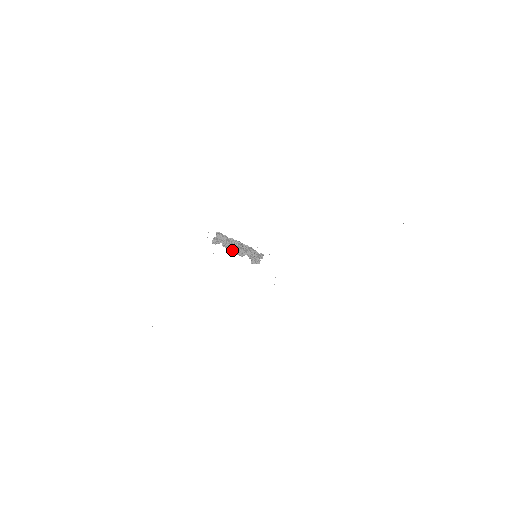
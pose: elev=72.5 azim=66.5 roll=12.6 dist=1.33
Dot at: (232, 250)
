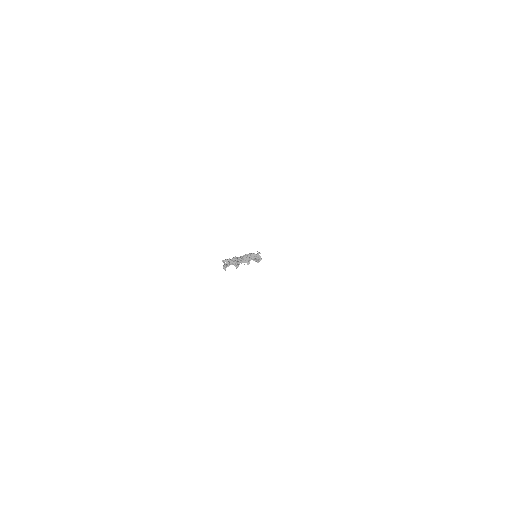
Dot at: (238, 262)
